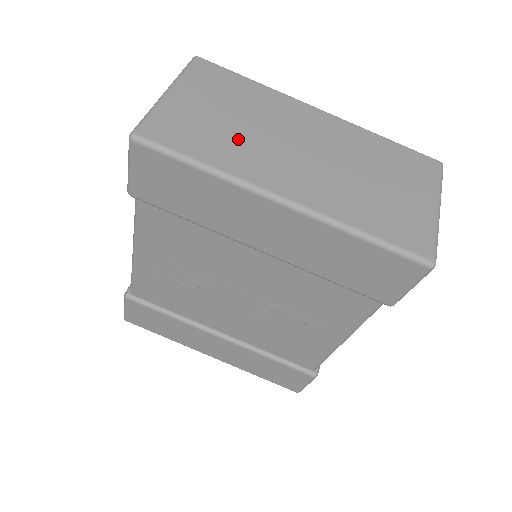
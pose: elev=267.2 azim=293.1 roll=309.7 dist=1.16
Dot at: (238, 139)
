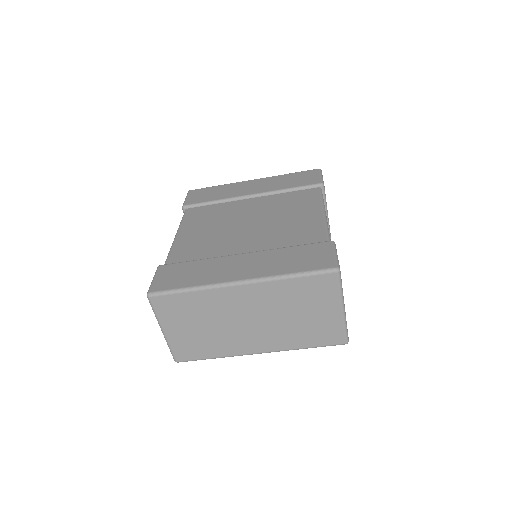
Dot at: (216, 337)
